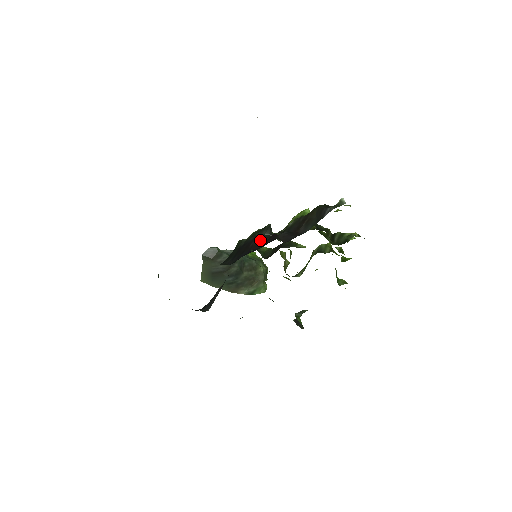
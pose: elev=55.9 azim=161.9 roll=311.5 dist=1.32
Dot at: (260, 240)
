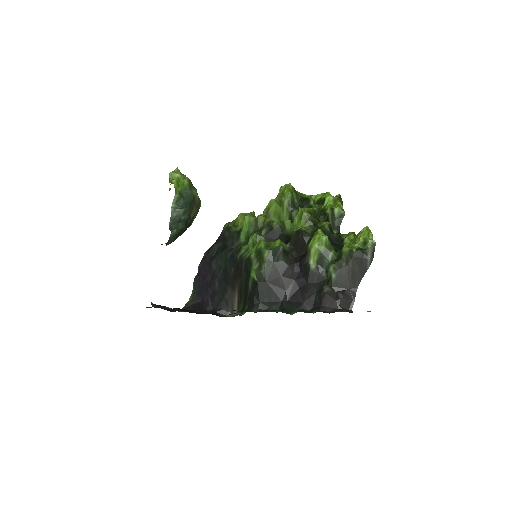
Dot at: (285, 272)
